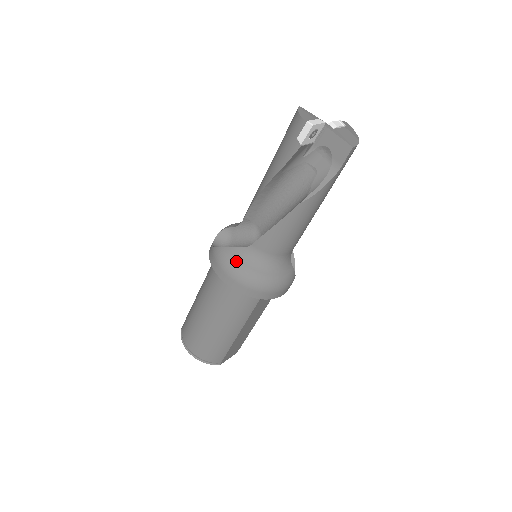
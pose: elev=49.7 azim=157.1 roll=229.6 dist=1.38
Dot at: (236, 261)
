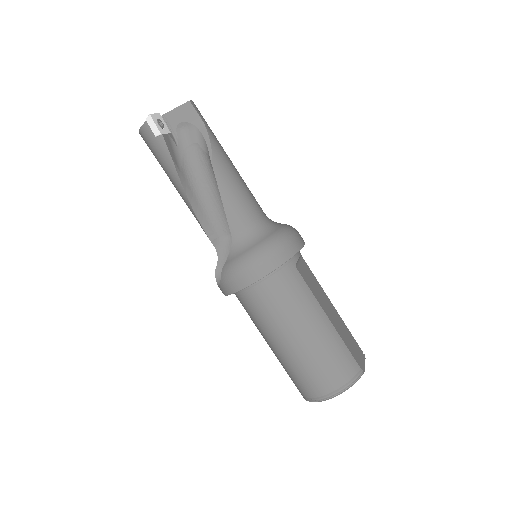
Dot at: (238, 258)
